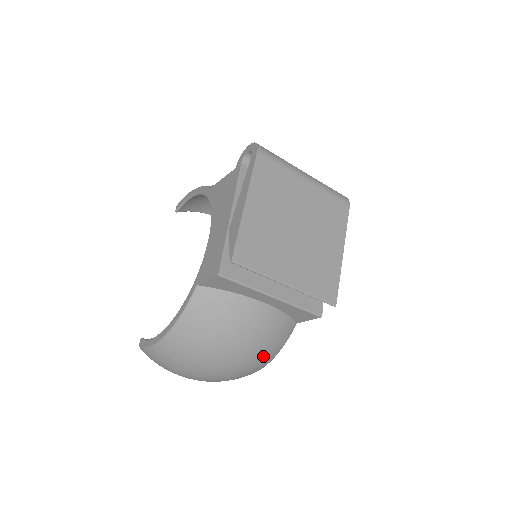
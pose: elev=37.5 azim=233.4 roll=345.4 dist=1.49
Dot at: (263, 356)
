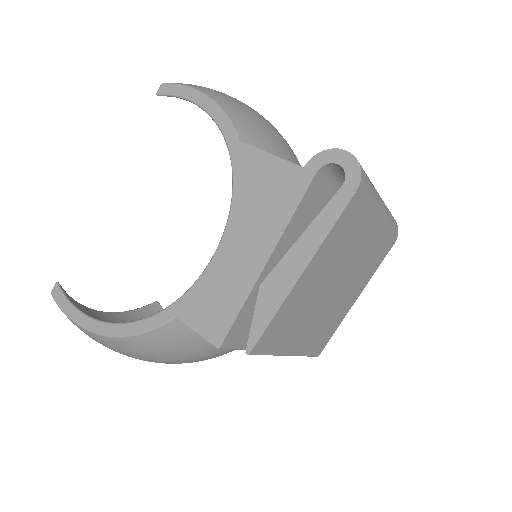
Dot at: occluded
